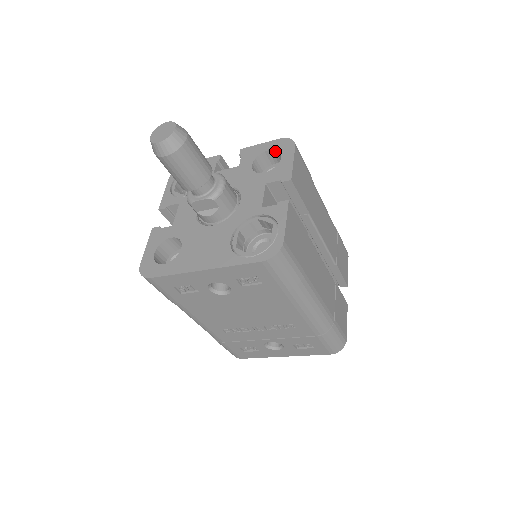
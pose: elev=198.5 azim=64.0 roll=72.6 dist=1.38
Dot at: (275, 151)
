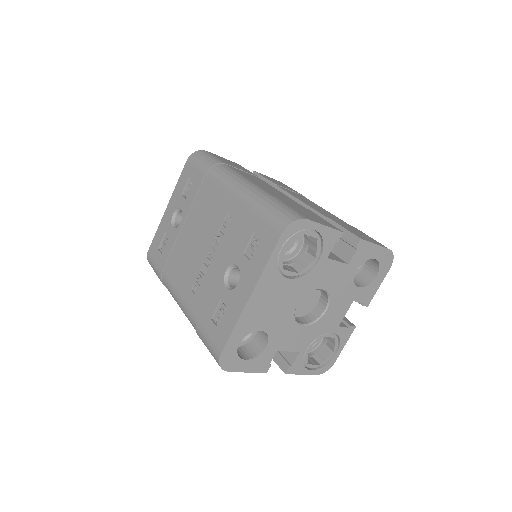
Dot at: occluded
